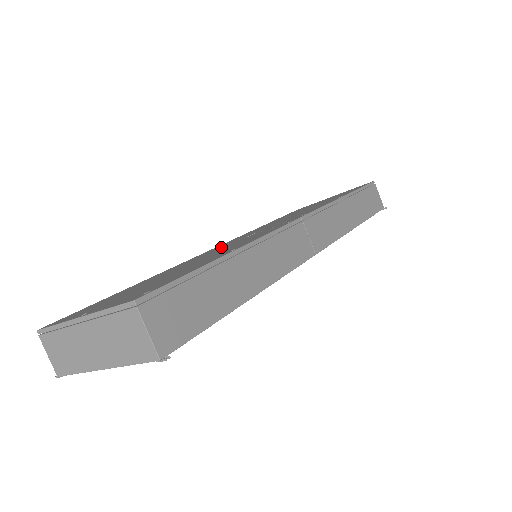
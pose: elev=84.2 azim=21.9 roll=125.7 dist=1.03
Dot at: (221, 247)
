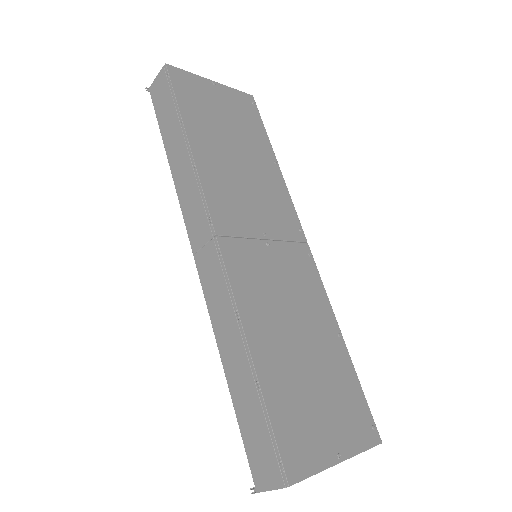
Dot at: (256, 261)
